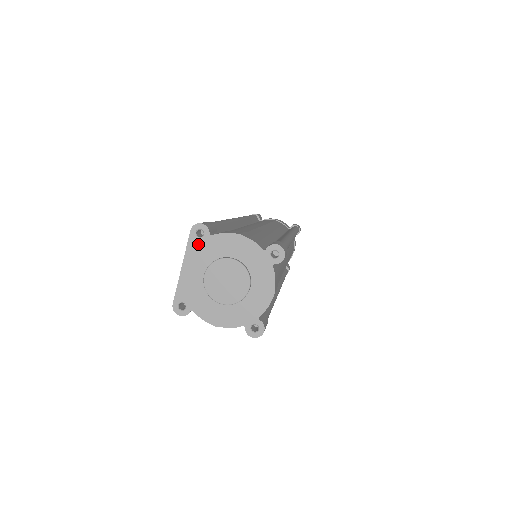
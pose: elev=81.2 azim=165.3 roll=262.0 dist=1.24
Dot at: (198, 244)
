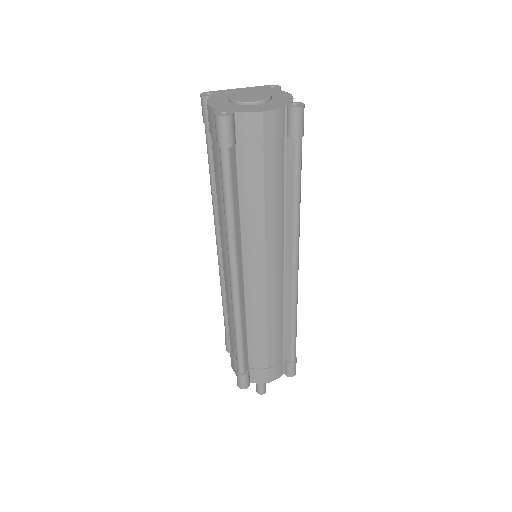
Dot at: (264, 88)
